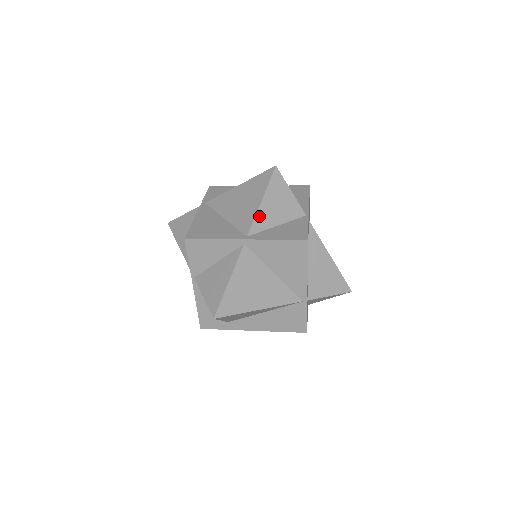
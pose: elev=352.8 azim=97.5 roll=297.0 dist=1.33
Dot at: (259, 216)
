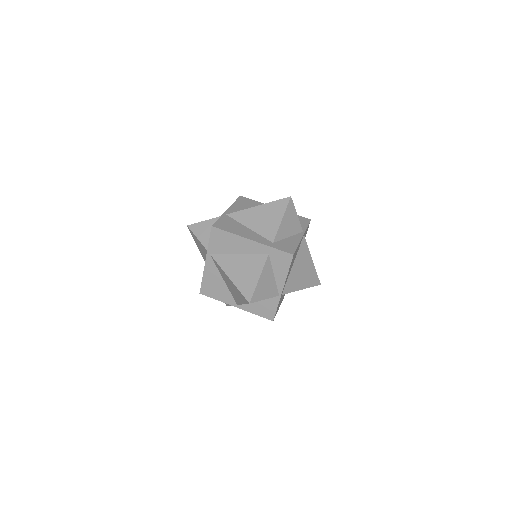
Dot at: occluded
